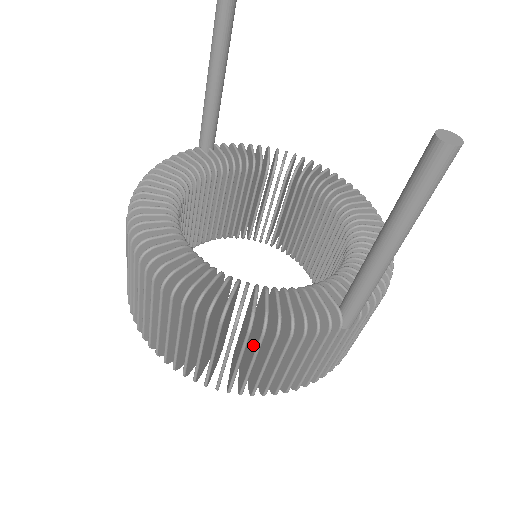
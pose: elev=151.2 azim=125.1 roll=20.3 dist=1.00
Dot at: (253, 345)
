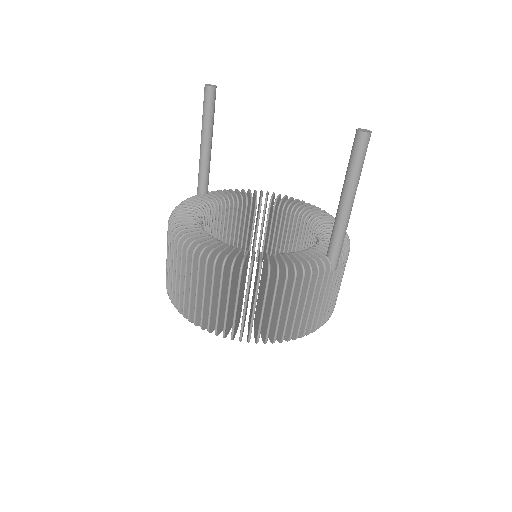
Dot at: (279, 294)
